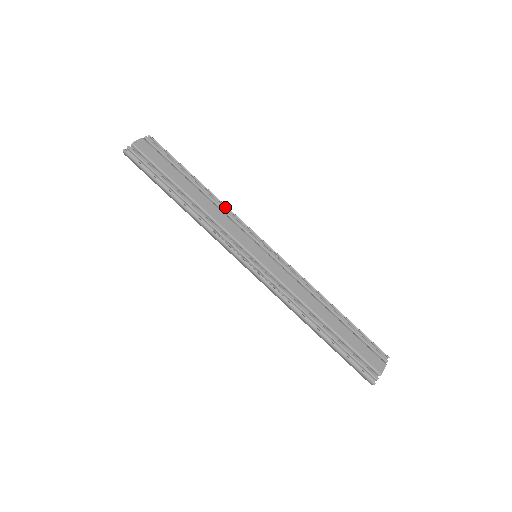
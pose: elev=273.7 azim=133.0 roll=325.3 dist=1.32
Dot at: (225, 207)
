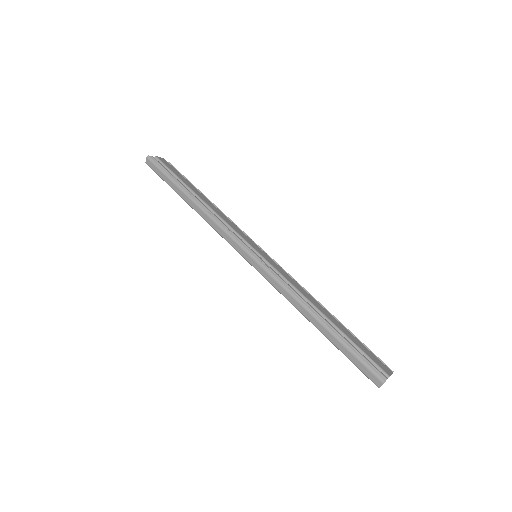
Dot at: occluded
